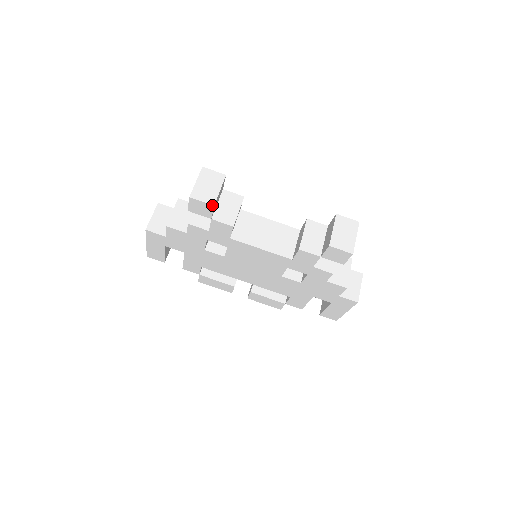
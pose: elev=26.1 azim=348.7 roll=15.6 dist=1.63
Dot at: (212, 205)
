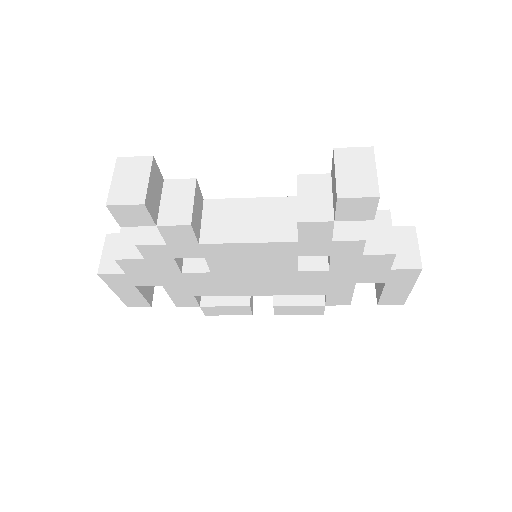
Dot at: (141, 204)
